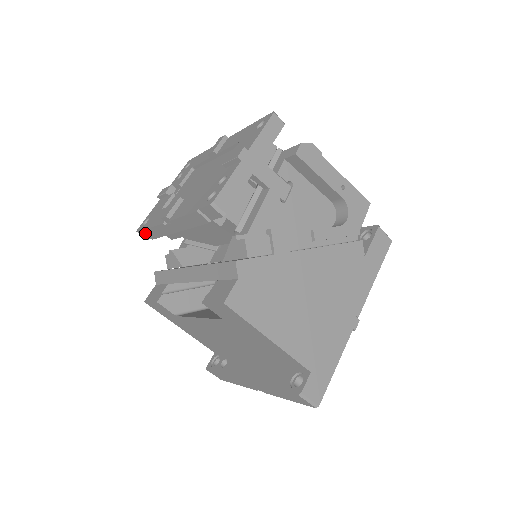
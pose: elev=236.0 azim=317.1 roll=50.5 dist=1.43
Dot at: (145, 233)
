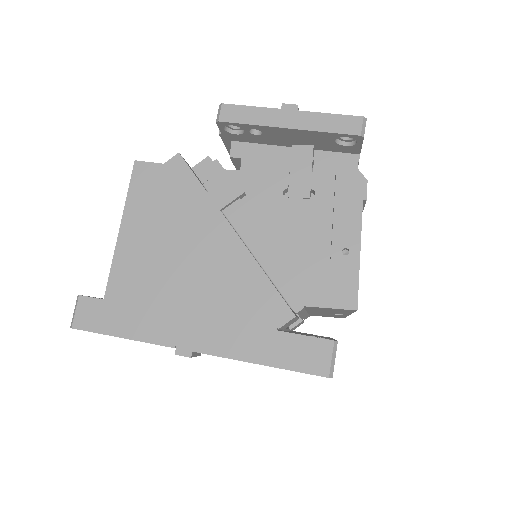
Dot at: occluded
